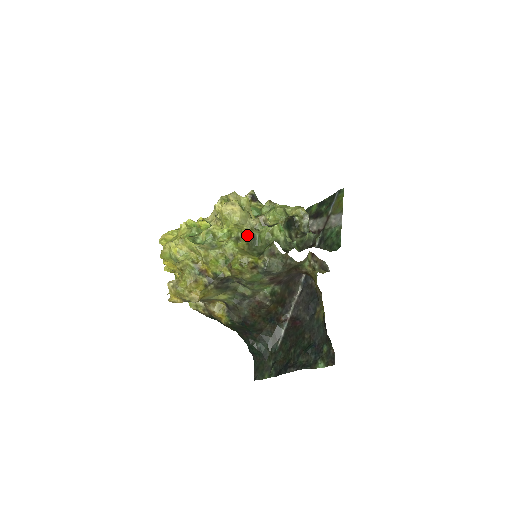
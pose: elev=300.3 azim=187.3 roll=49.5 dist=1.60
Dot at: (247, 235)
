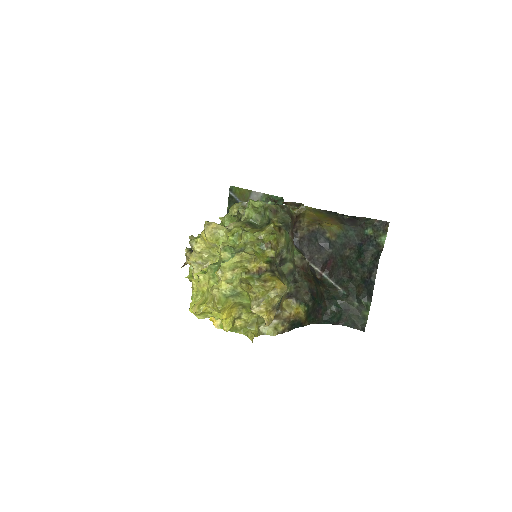
Dot at: (245, 226)
